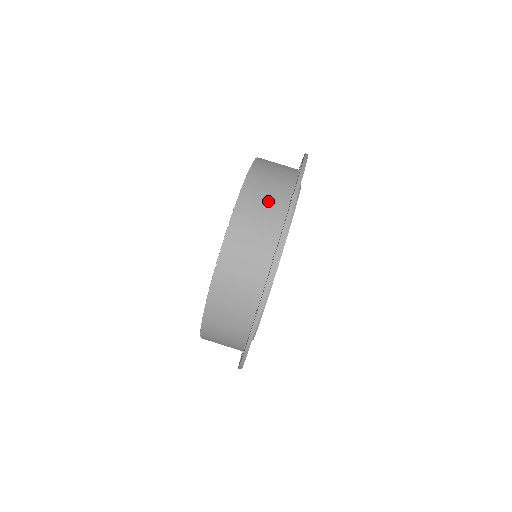
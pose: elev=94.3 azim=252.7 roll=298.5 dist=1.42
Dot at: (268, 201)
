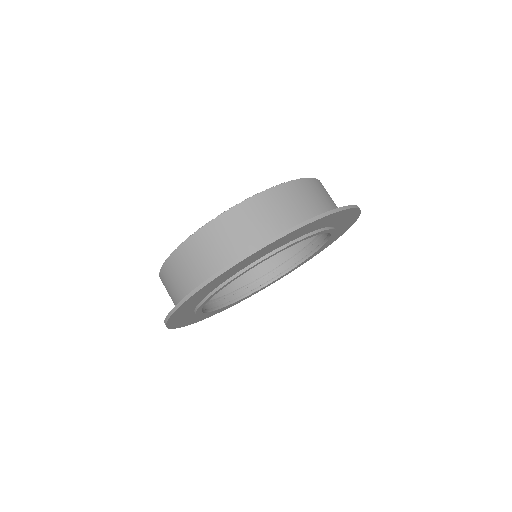
Dot at: (225, 246)
